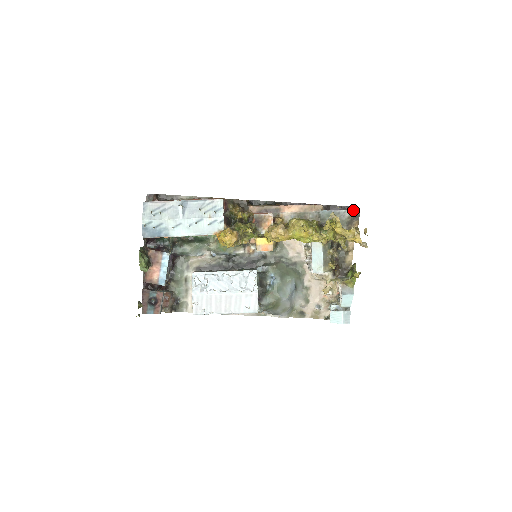
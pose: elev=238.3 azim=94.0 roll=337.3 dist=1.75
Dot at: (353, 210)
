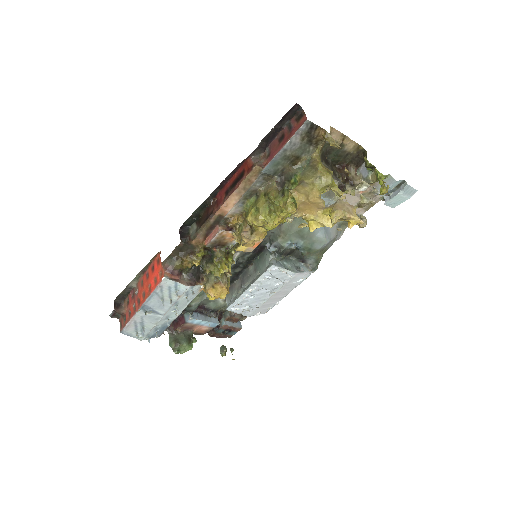
Dot at: (298, 130)
